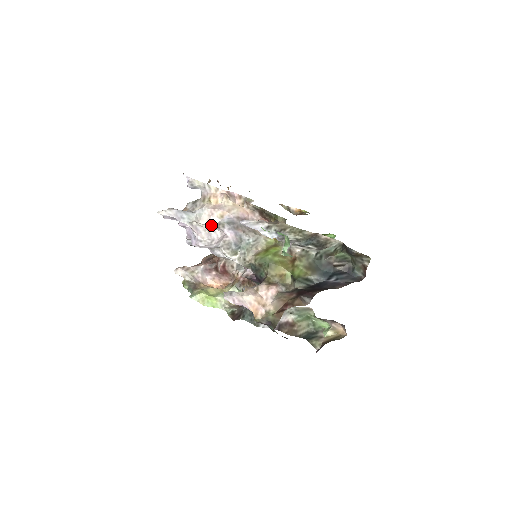
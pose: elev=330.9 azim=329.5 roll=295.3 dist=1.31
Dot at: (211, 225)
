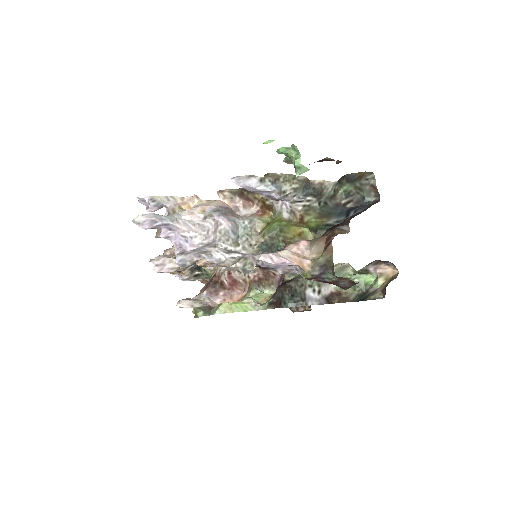
Dot at: occluded
